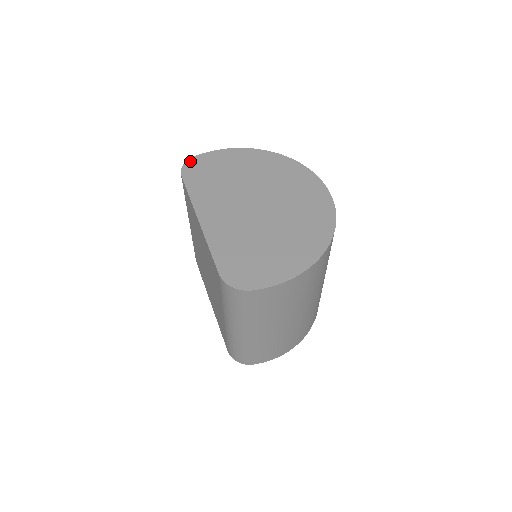
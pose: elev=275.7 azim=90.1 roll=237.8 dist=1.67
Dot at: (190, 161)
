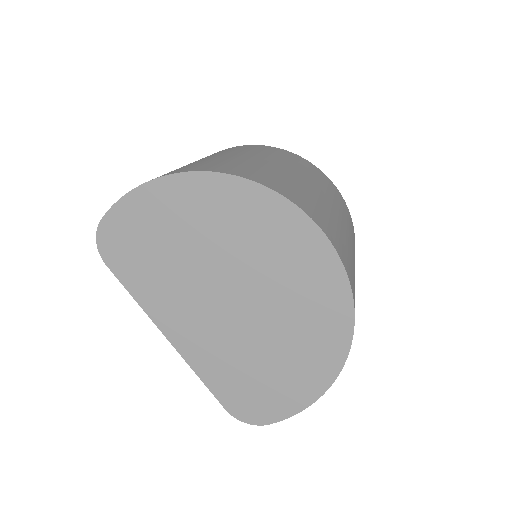
Dot at: (101, 232)
